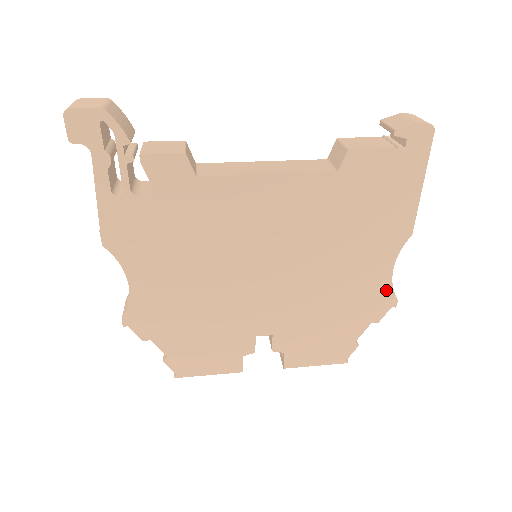
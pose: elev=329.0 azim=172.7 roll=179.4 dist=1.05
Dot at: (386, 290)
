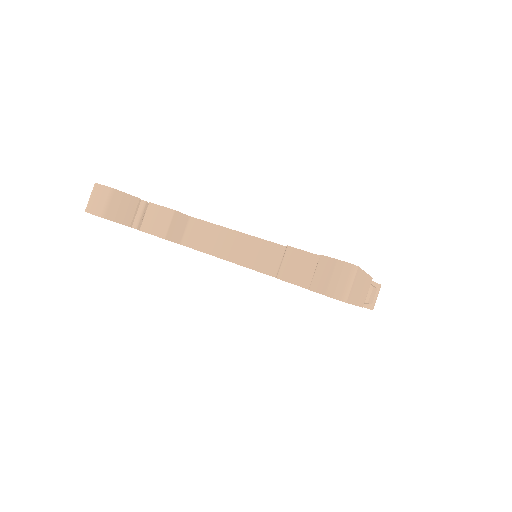
Dot at: occluded
